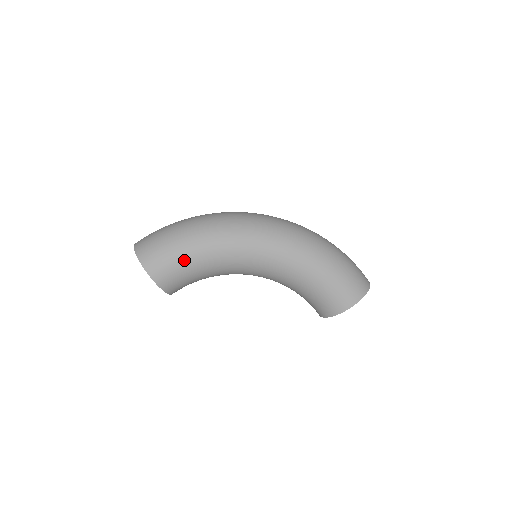
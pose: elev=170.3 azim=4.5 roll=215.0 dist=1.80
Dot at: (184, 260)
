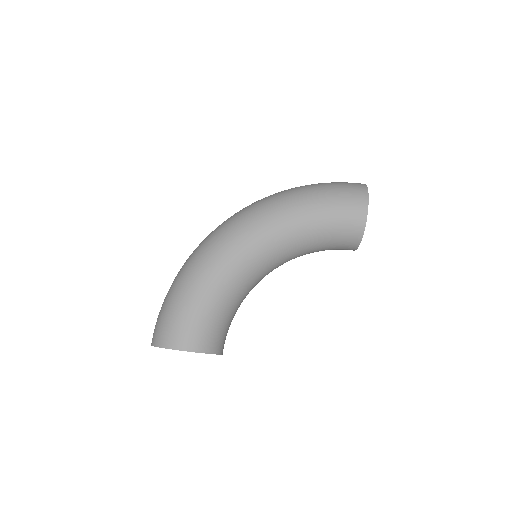
Dot at: (198, 309)
